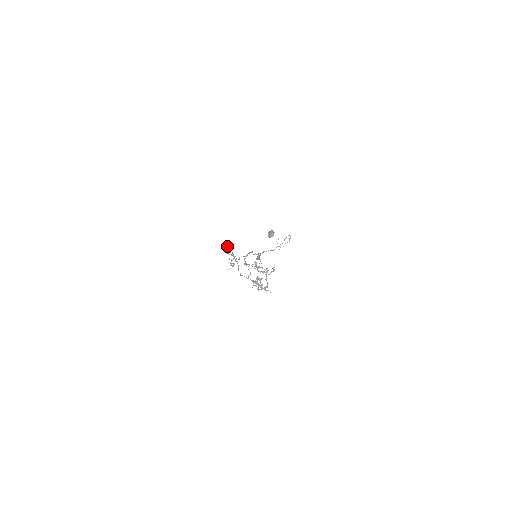
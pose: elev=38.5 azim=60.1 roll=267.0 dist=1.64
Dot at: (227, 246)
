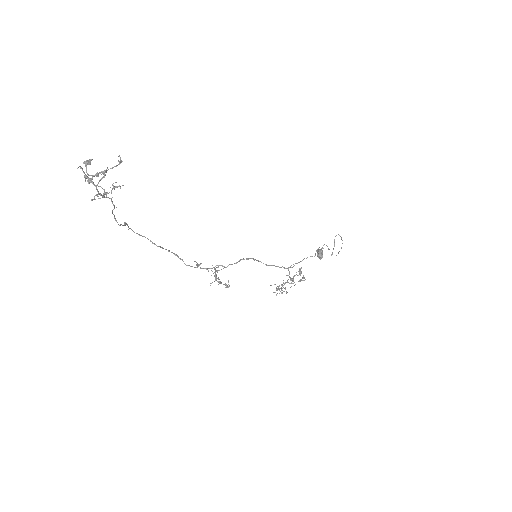
Dot at: (128, 229)
